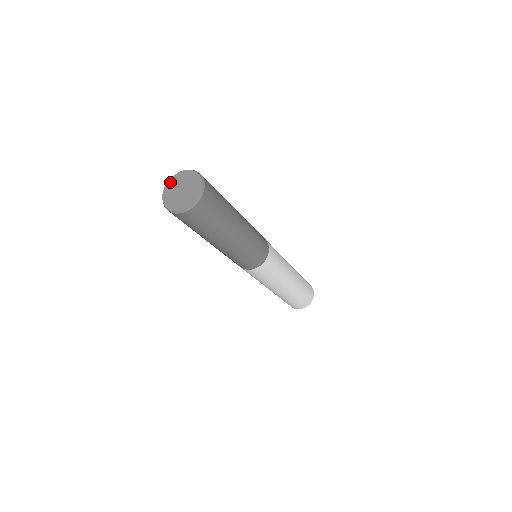
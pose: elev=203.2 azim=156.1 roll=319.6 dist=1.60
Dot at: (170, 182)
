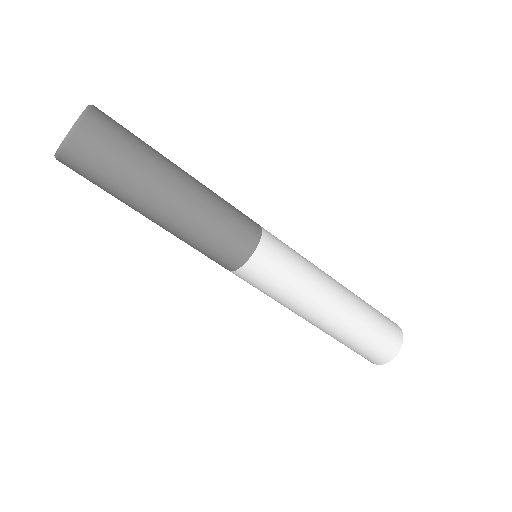
Dot at: occluded
